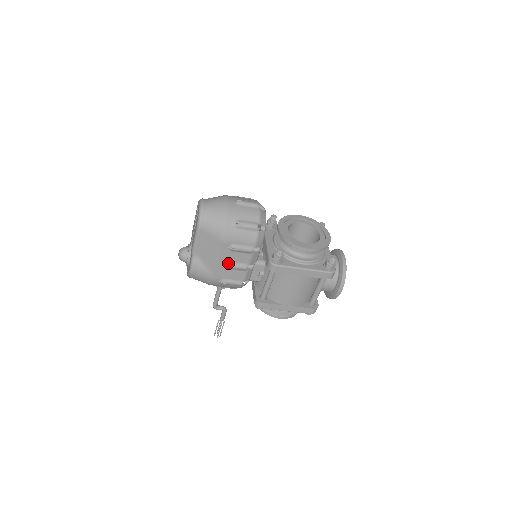
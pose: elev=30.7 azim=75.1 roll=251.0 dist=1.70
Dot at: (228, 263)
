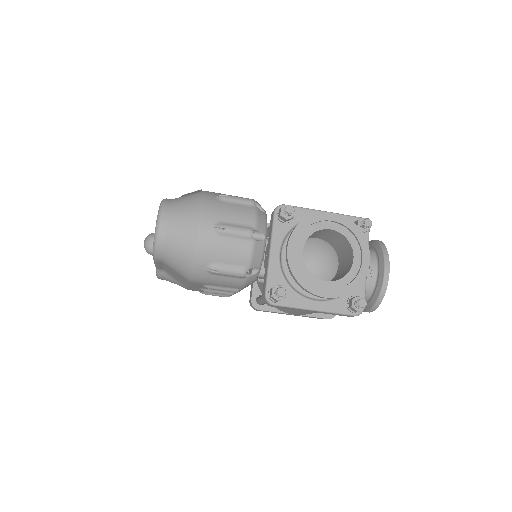
Dot at: (205, 289)
